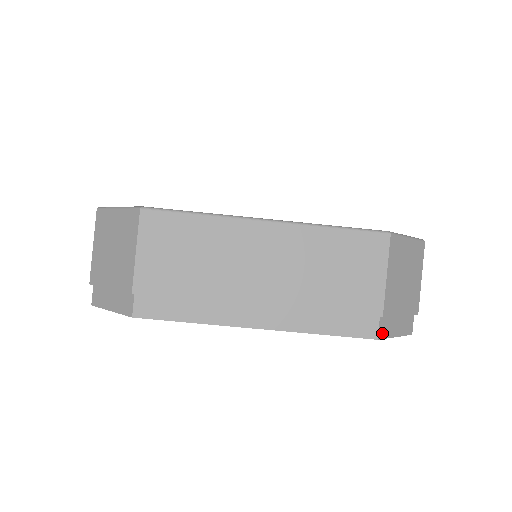
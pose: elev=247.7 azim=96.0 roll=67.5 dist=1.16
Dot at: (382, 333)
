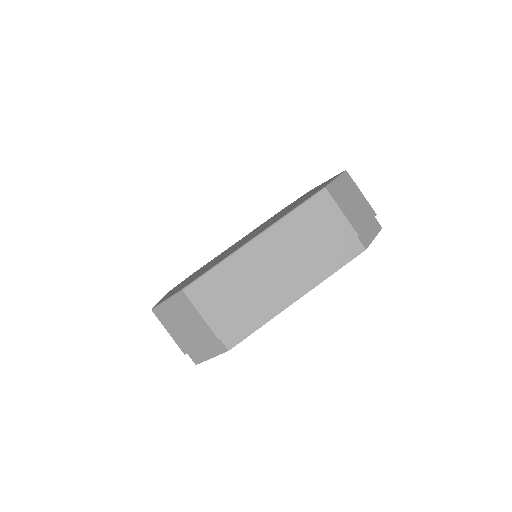
Dot at: (365, 244)
